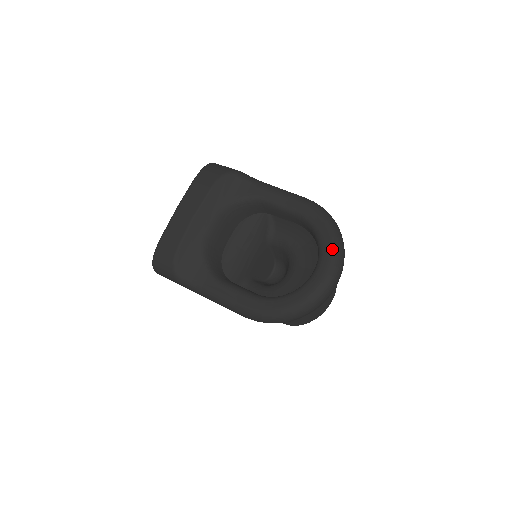
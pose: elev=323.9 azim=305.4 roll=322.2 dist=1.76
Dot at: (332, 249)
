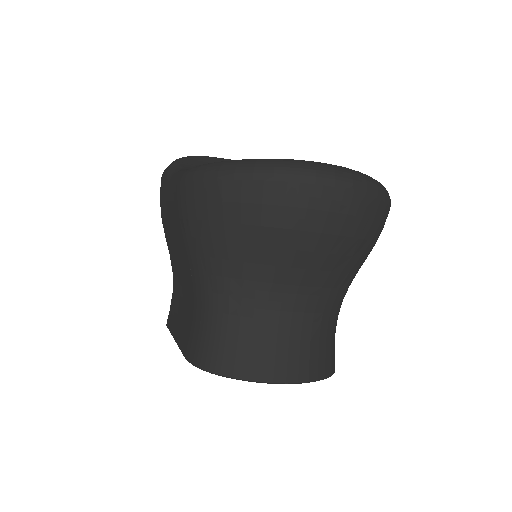
Dot at: occluded
